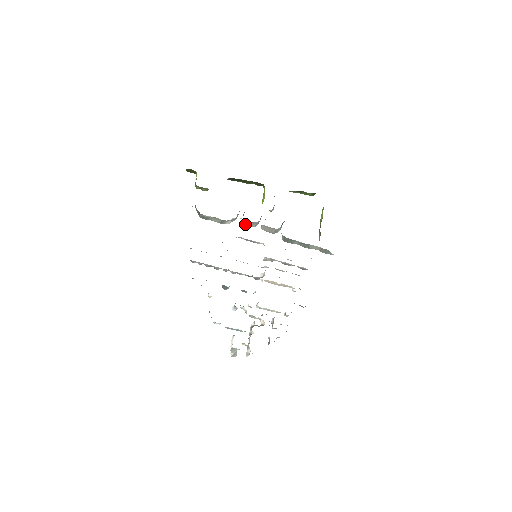
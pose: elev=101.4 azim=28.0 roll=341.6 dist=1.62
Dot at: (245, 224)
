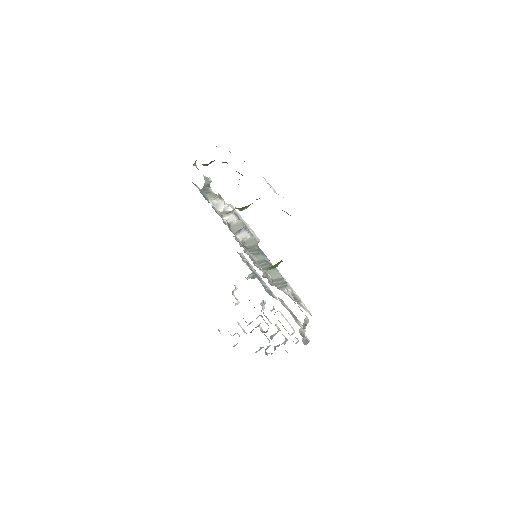
Dot at: (223, 212)
